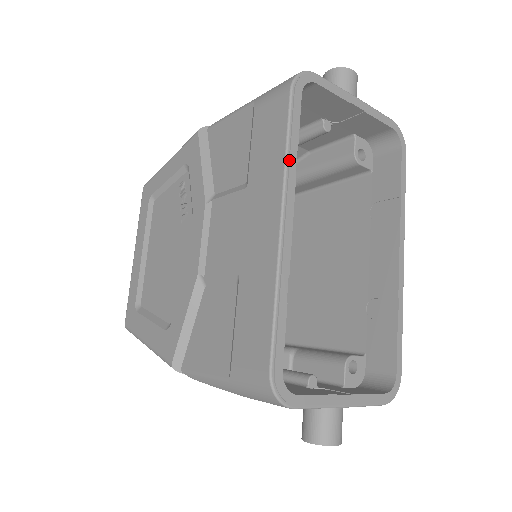
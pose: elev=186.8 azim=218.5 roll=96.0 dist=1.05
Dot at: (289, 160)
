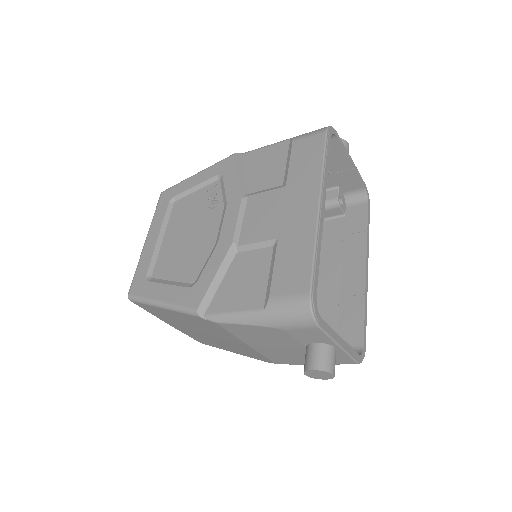
Dot at: (325, 170)
